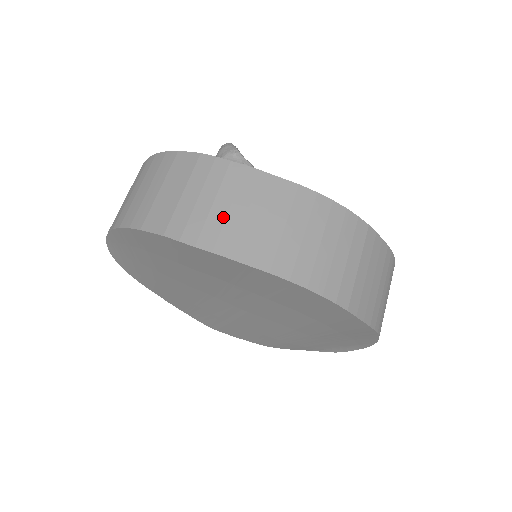
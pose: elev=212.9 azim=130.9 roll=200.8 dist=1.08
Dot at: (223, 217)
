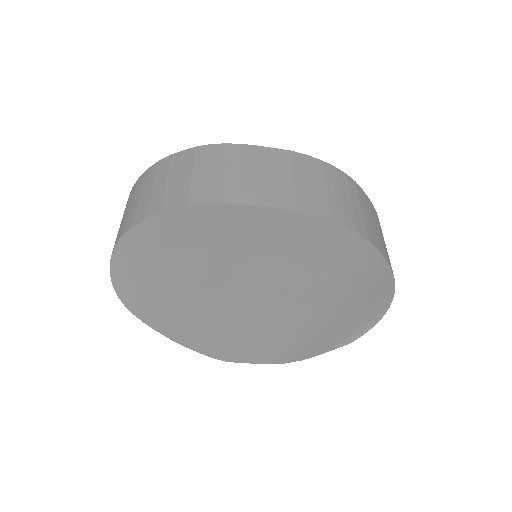
Dot at: (238, 179)
